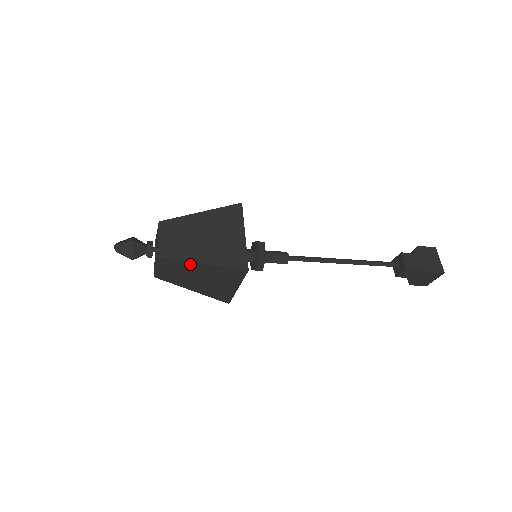
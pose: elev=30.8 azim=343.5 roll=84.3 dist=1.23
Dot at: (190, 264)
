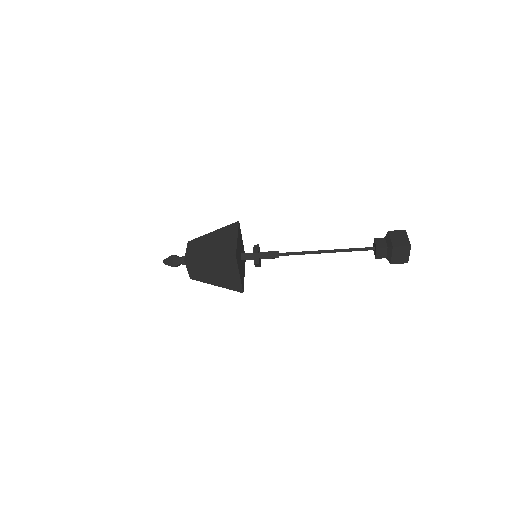
Dot at: (203, 261)
